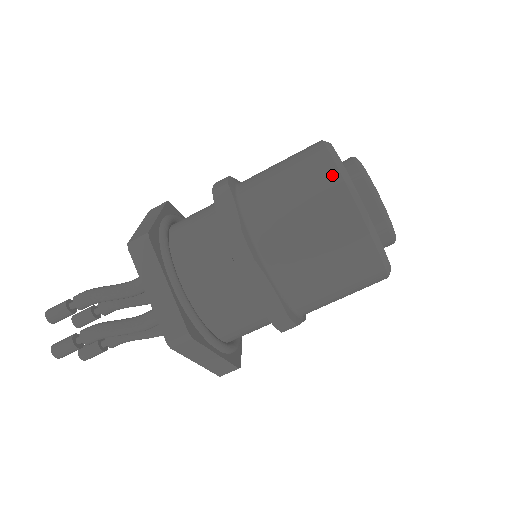
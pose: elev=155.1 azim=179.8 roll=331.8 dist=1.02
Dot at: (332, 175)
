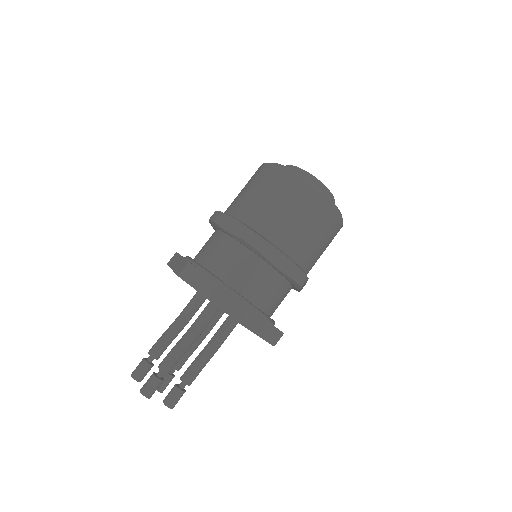
Dot at: (329, 208)
